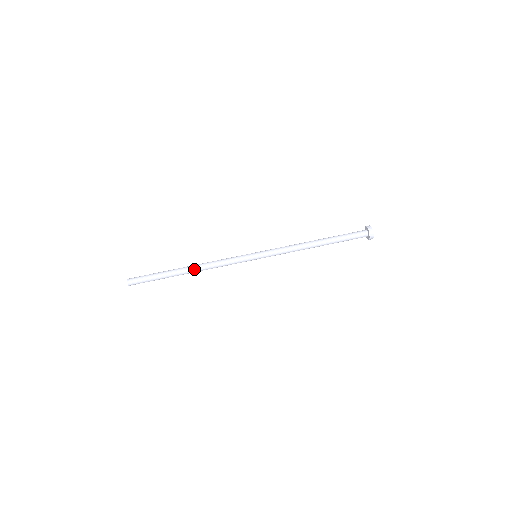
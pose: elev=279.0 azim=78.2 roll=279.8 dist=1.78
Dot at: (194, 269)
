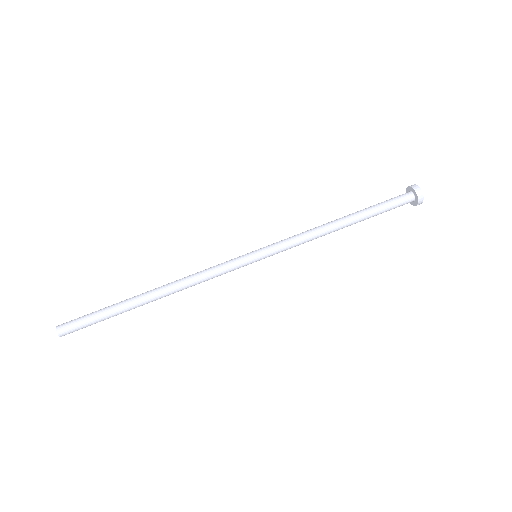
Dot at: (162, 287)
